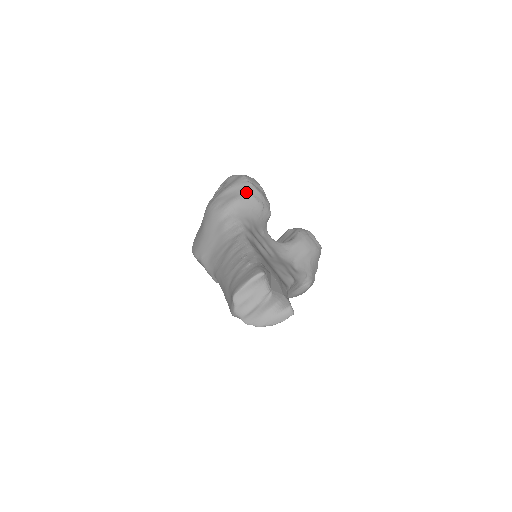
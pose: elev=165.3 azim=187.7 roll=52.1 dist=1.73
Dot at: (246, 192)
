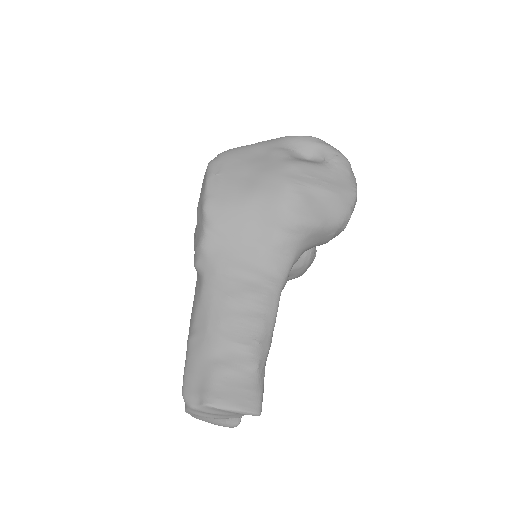
Dot at: (337, 224)
